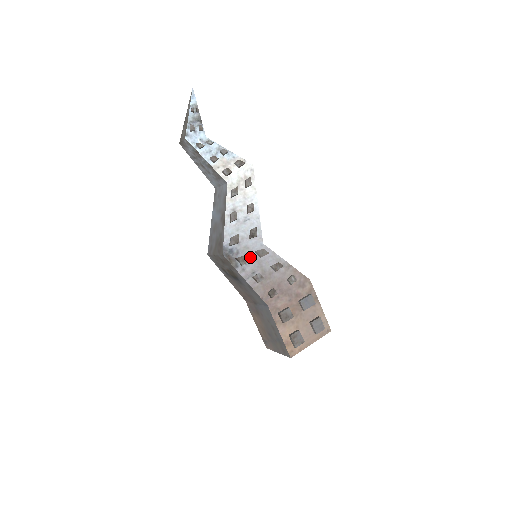
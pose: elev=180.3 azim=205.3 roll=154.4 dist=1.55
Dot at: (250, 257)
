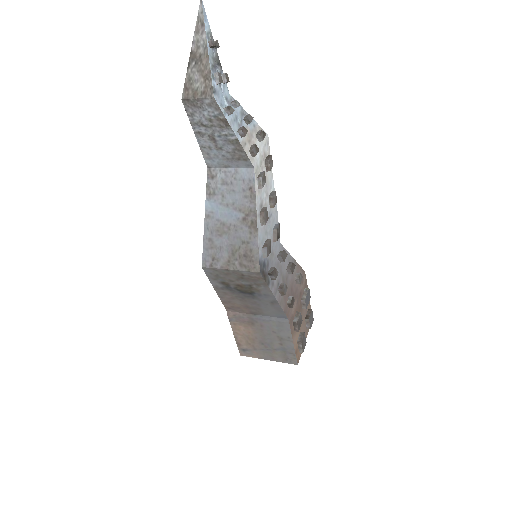
Dot at: (275, 265)
